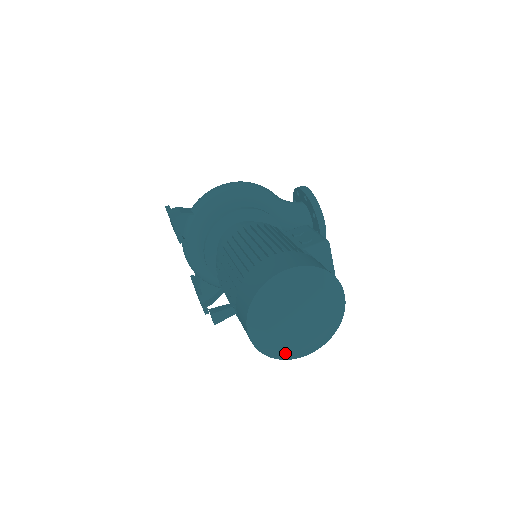
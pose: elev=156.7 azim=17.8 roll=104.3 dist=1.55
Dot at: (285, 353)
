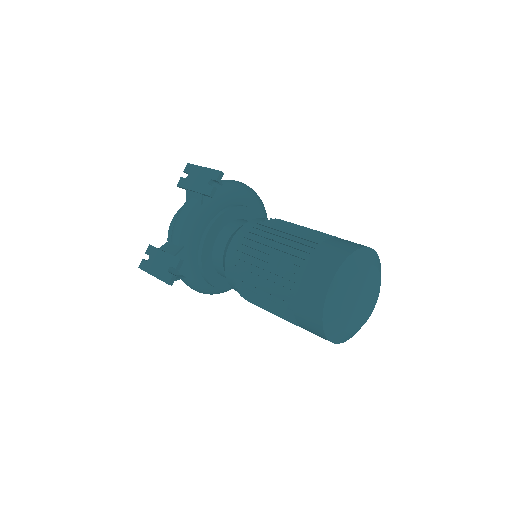
Dot at: (336, 324)
